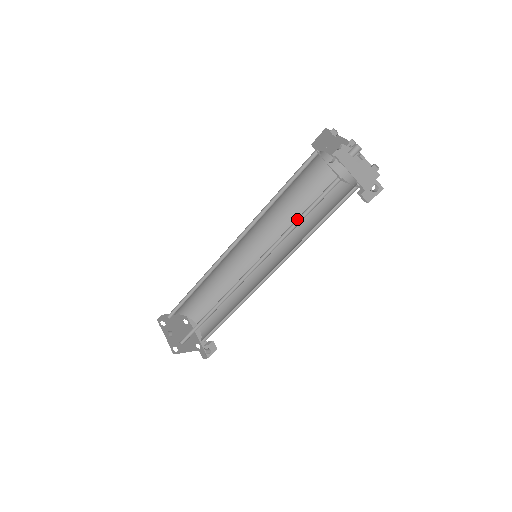
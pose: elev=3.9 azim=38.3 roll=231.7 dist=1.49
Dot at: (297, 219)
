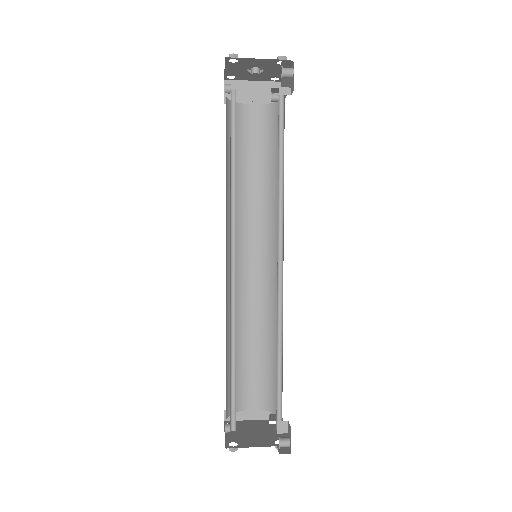
Dot at: (233, 165)
